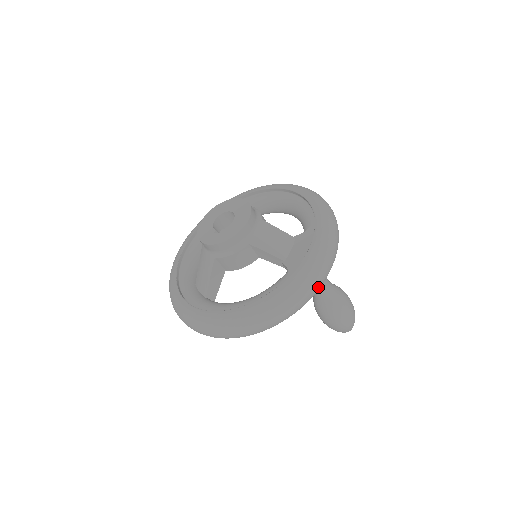
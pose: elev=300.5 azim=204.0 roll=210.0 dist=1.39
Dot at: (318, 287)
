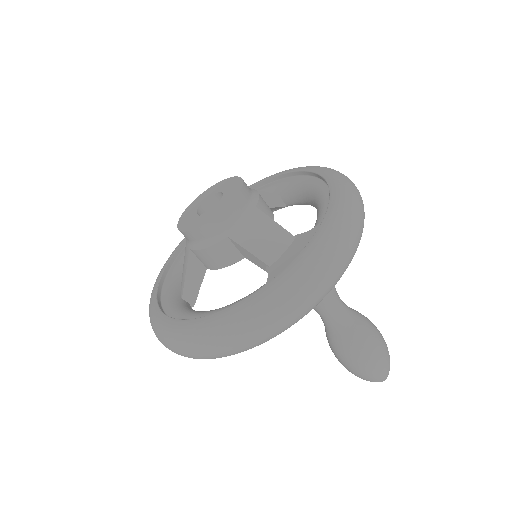
Dot at: (301, 311)
